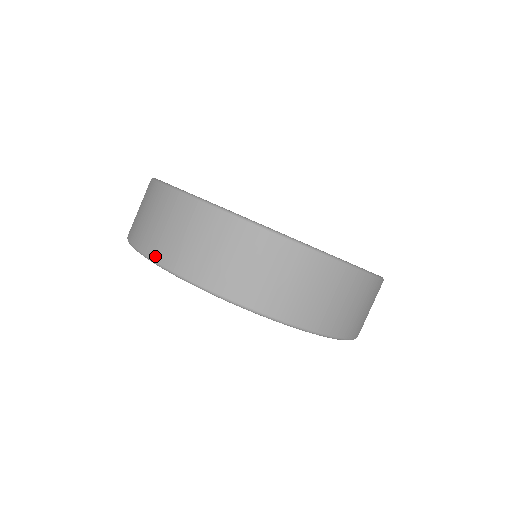
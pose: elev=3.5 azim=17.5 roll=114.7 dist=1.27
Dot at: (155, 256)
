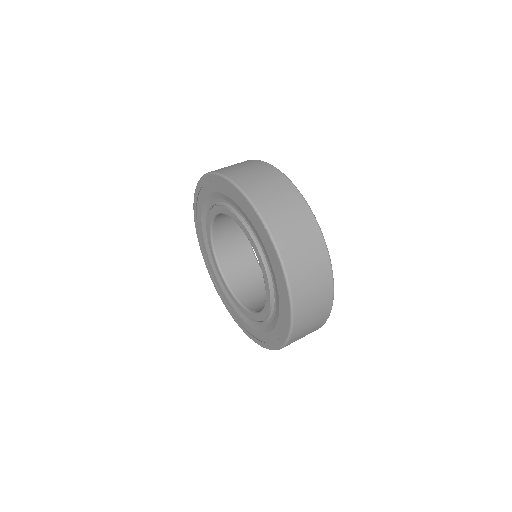
Dot at: (279, 243)
